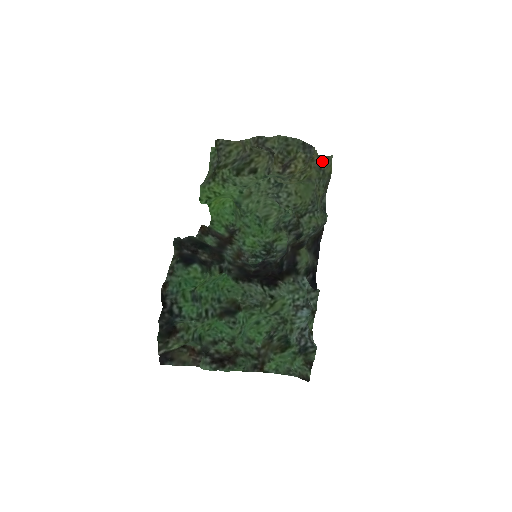
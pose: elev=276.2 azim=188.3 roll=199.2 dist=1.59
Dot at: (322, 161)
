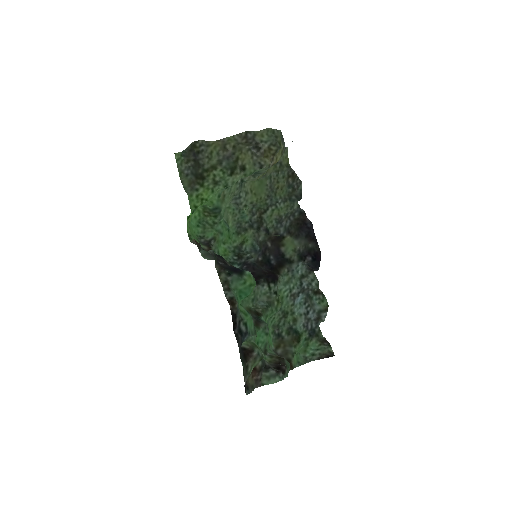
Dot at: occluded
